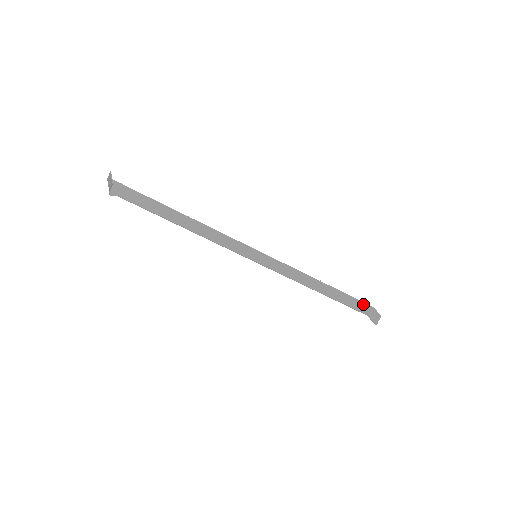
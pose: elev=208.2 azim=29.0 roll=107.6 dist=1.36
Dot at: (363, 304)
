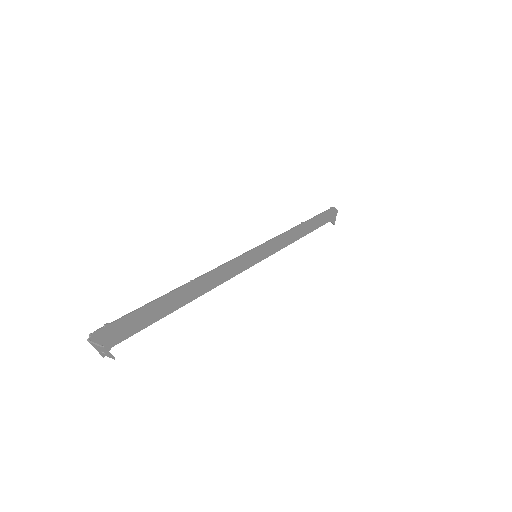
Dot at: (328, 212)
